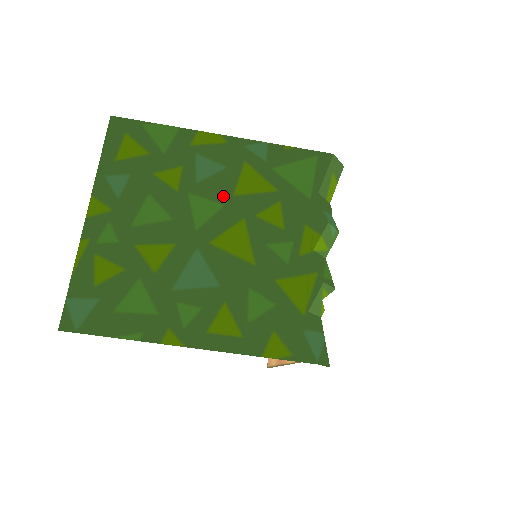
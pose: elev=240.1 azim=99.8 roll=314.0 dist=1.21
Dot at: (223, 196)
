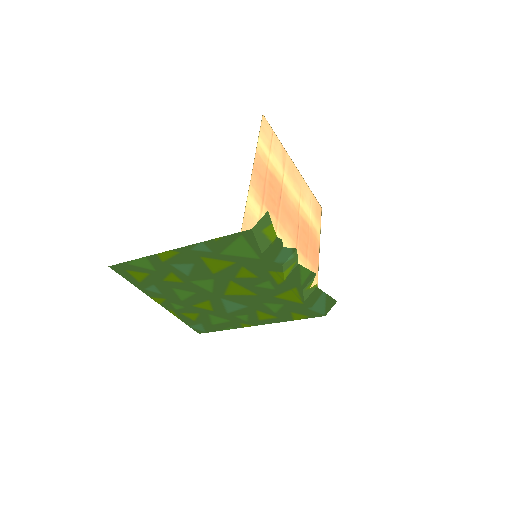
Dot at: (208, 276)
